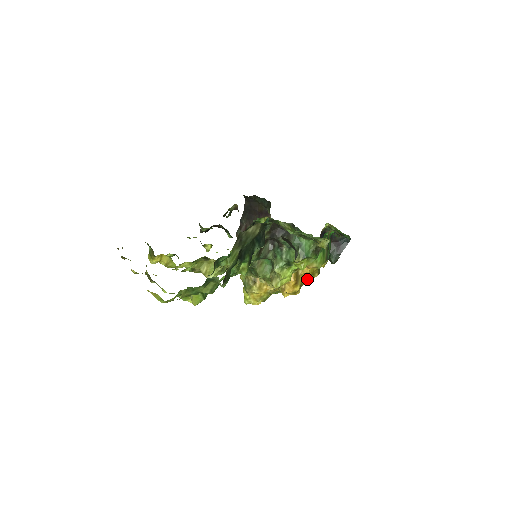
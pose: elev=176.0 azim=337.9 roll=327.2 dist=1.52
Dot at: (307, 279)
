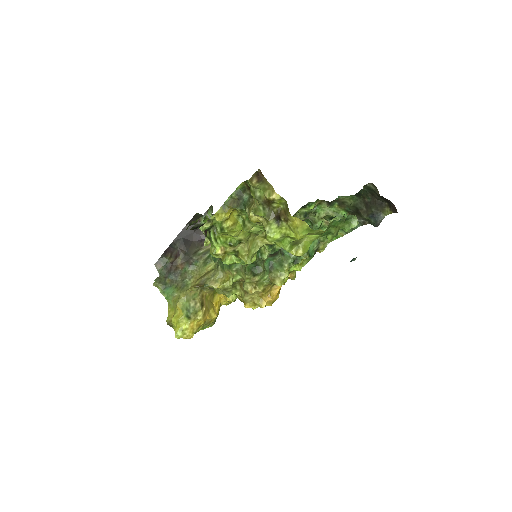
Dot at: occluded
